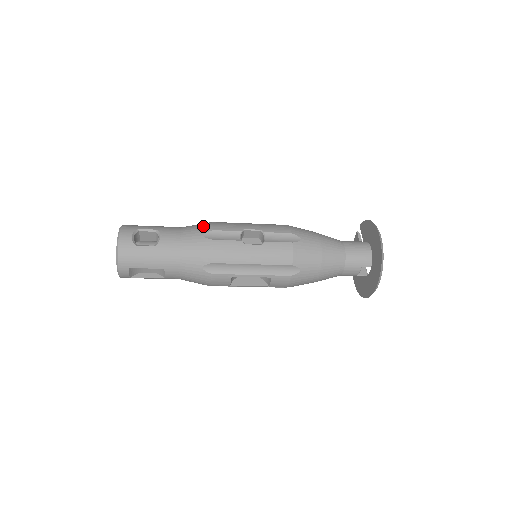
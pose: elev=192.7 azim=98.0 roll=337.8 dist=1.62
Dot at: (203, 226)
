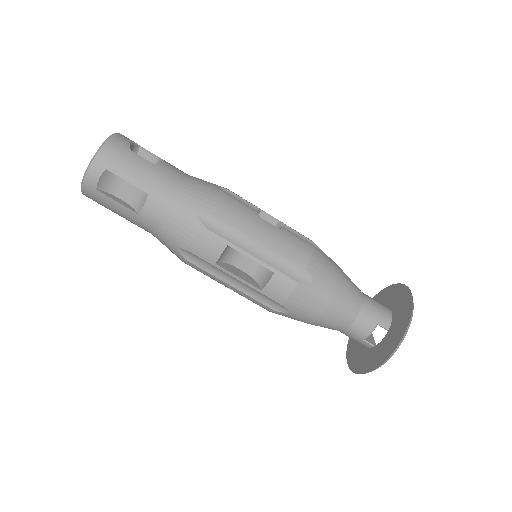
Dot at: occluded
